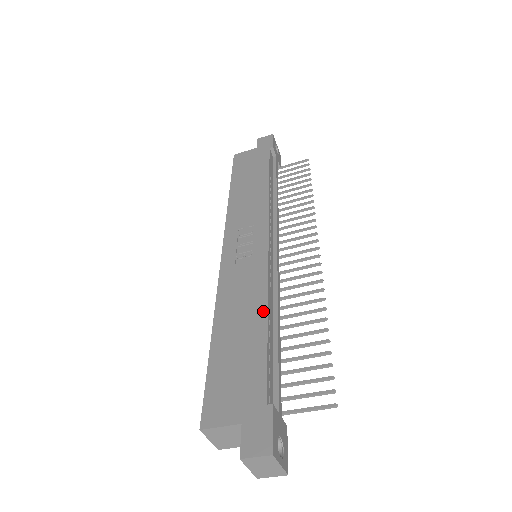
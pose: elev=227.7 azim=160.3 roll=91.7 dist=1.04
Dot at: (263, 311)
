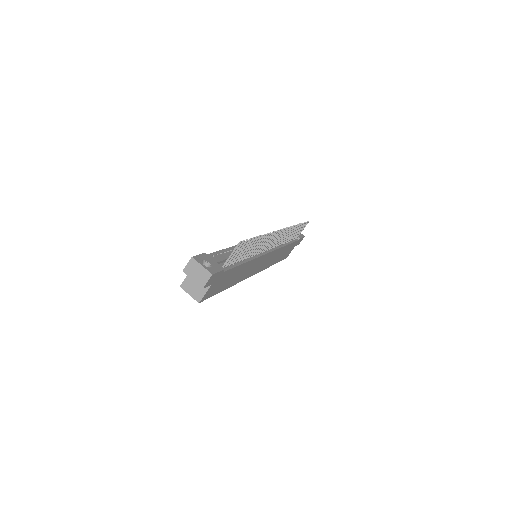
Dot at: occluded
